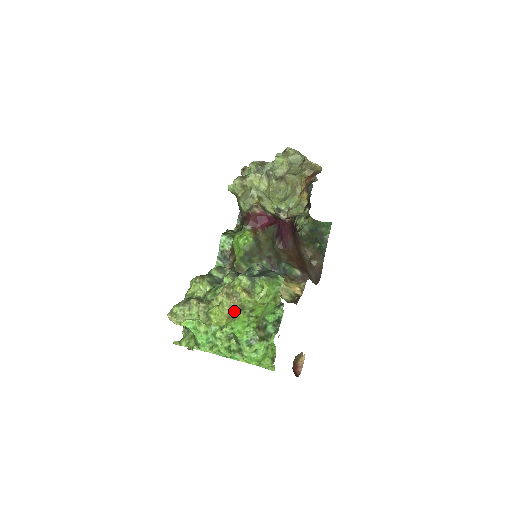
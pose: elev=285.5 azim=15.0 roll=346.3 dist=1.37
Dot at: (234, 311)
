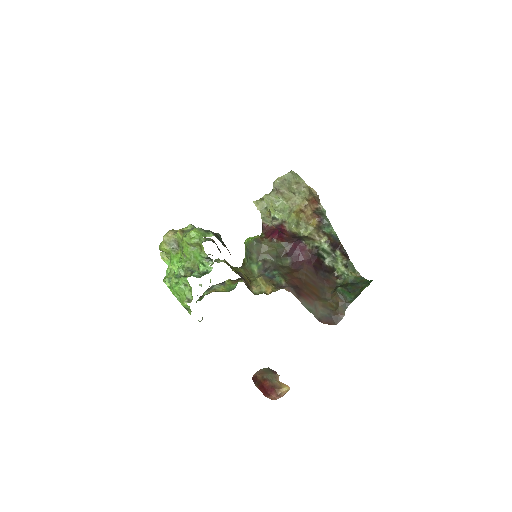
Dot at: (172, 243)
